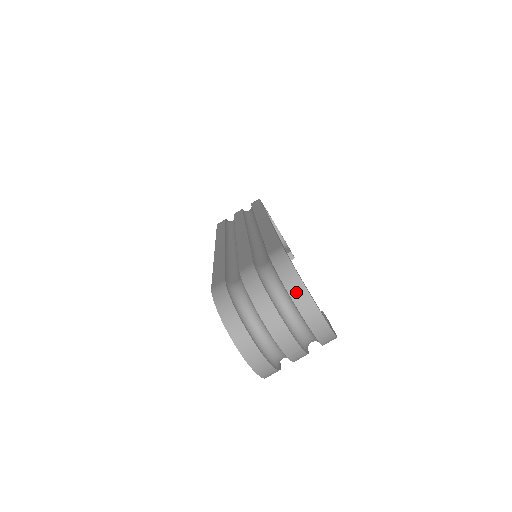
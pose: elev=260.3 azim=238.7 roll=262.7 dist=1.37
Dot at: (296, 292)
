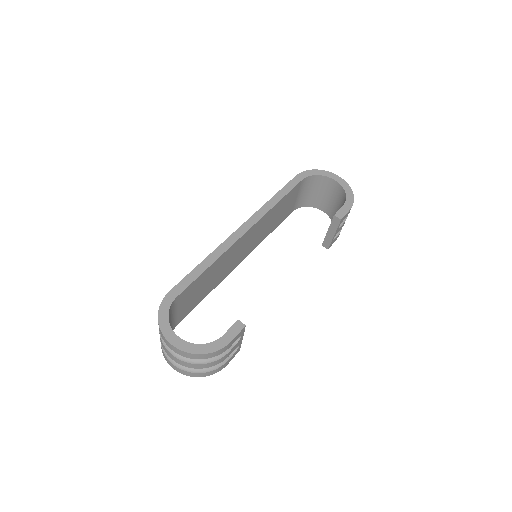
Dot at: (160, 332)
